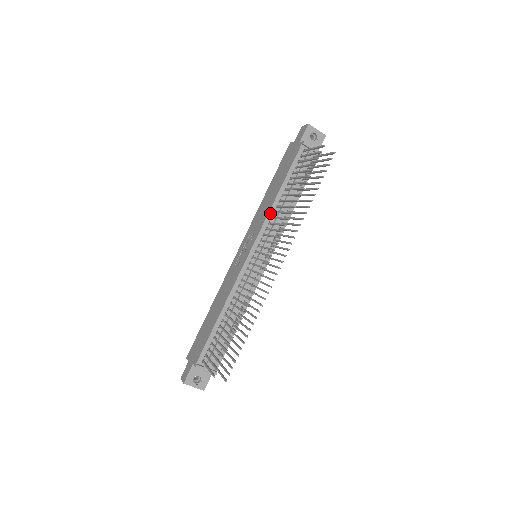
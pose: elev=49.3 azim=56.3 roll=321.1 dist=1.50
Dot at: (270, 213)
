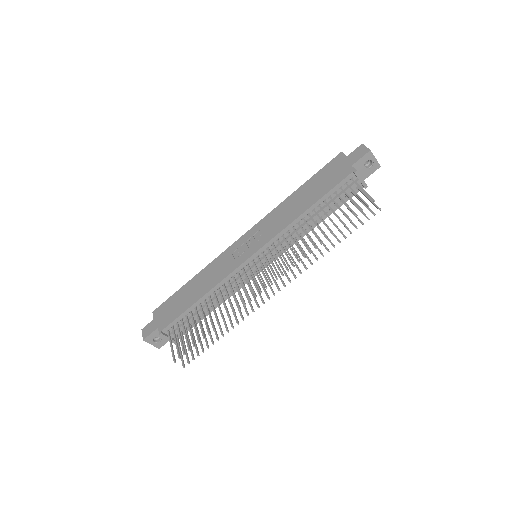
Dot at: (288, 227)
